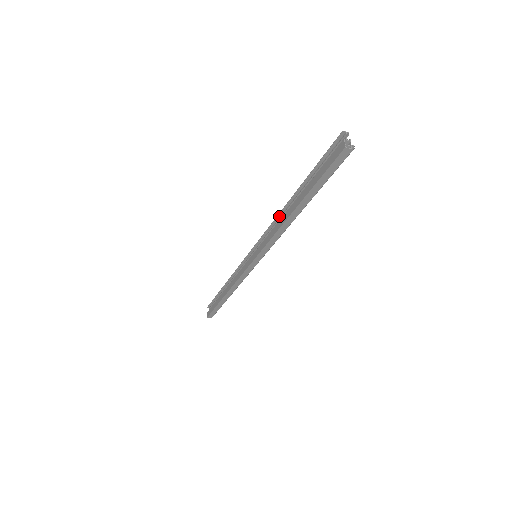
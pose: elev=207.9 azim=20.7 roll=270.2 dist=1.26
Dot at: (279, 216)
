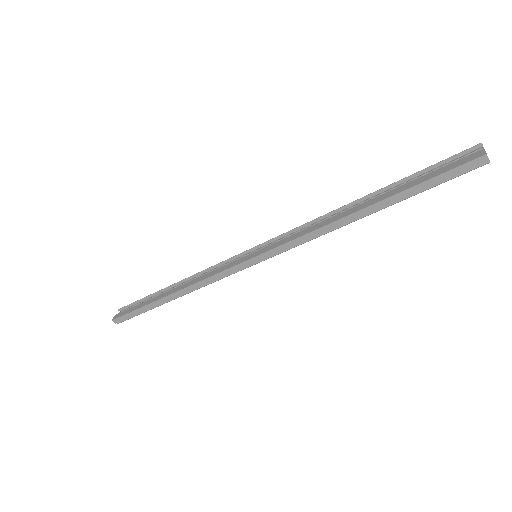
Dot at: (324, 217)
